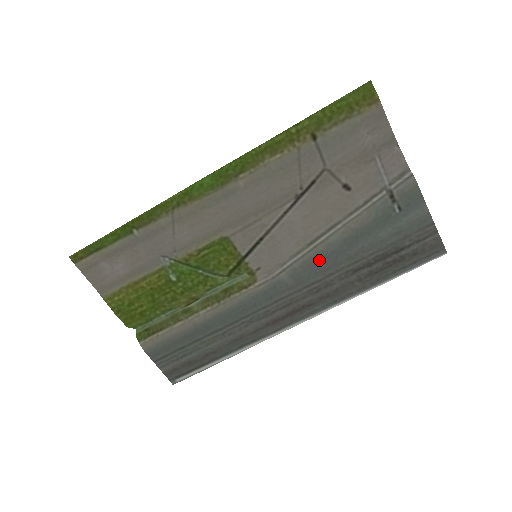
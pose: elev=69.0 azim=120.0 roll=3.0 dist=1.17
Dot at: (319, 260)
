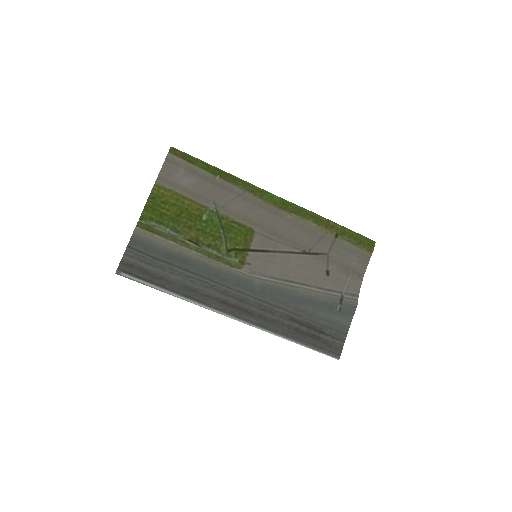
Dot at: (282, 293)
